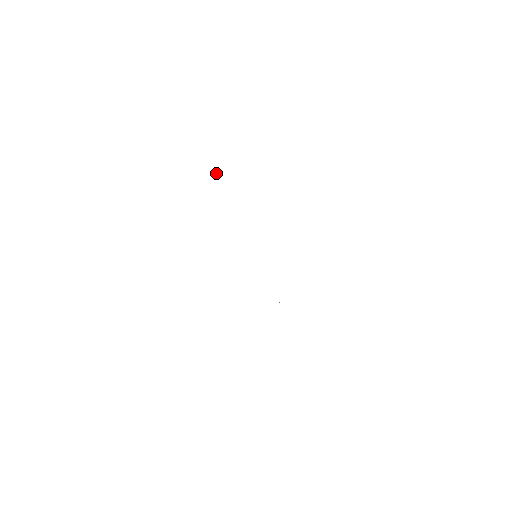
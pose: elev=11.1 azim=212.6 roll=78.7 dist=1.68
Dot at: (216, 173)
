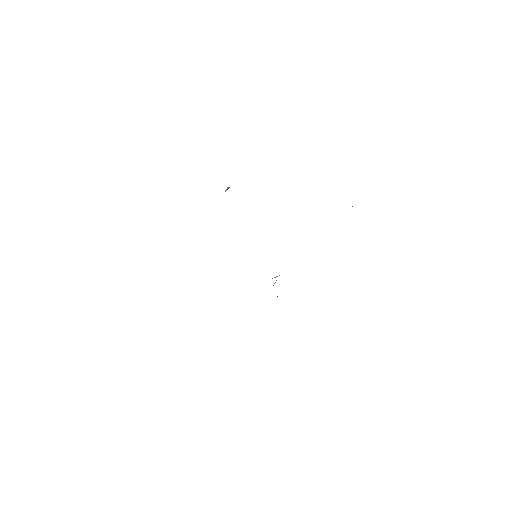
Dot at: occluded
